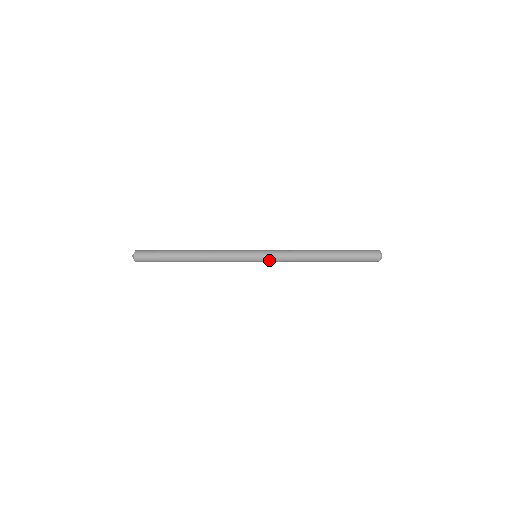
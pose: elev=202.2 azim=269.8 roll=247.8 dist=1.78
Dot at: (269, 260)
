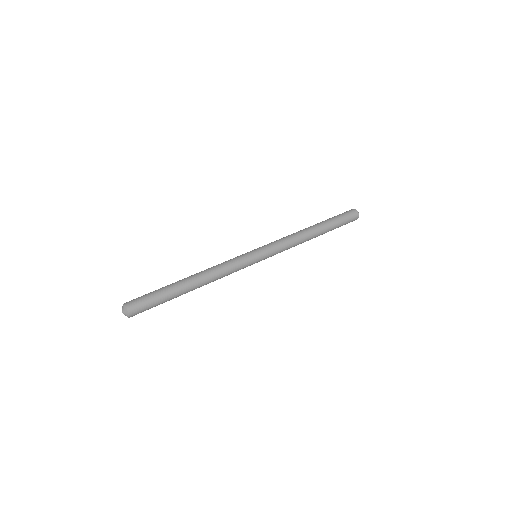
Dot at: (271, 256)
